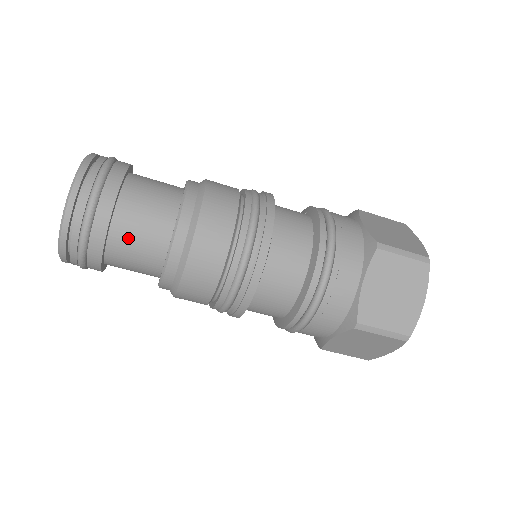
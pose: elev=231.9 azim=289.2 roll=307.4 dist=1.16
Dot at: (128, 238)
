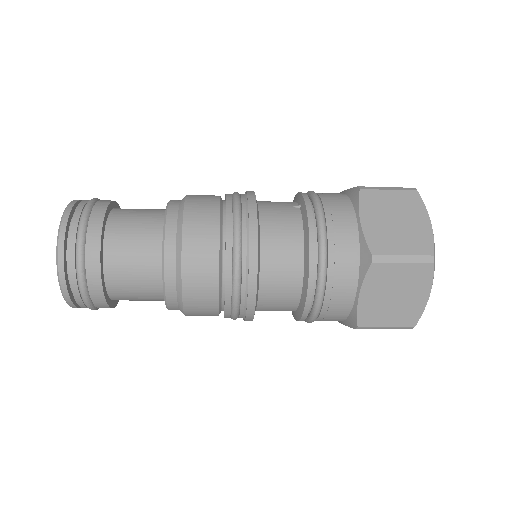
Dot at: (126, 292)
